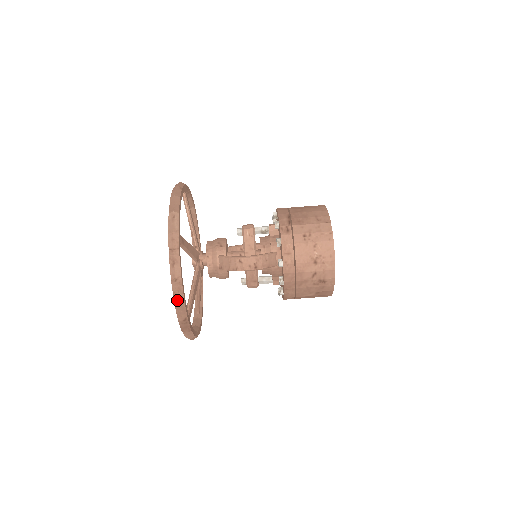
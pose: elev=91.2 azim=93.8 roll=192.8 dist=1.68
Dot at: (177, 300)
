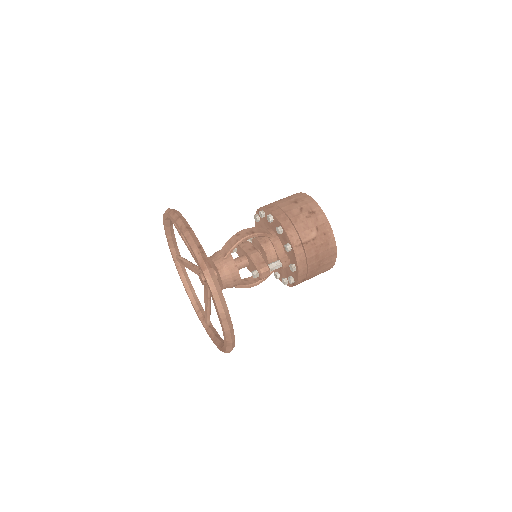
Dot at: (186, 229)
